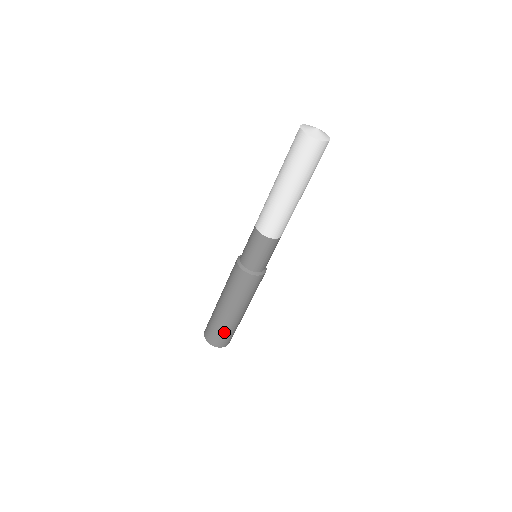
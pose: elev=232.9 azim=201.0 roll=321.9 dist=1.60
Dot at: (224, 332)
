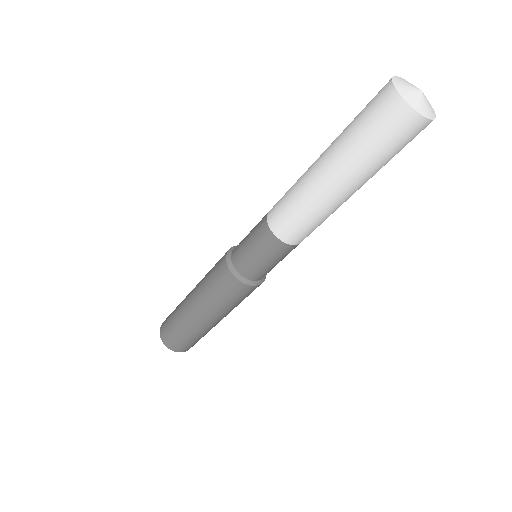
Dot at: (195, 339)
